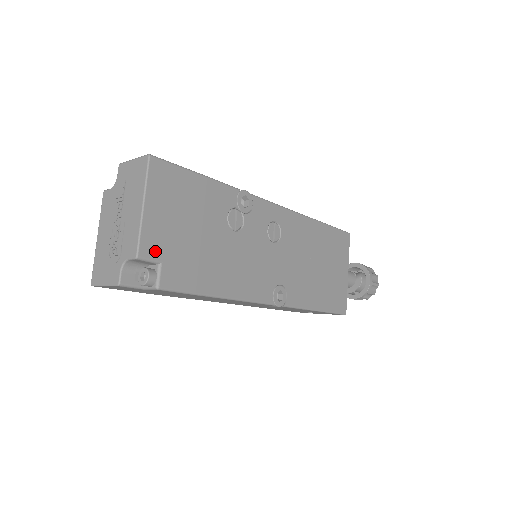
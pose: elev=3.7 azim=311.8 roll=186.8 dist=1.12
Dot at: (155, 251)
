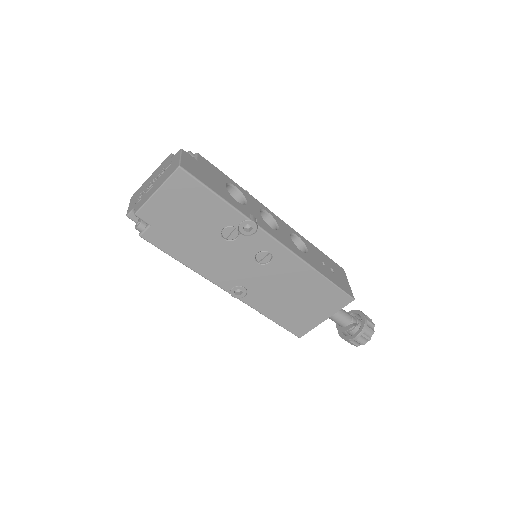
Dot at: (149, 218)
